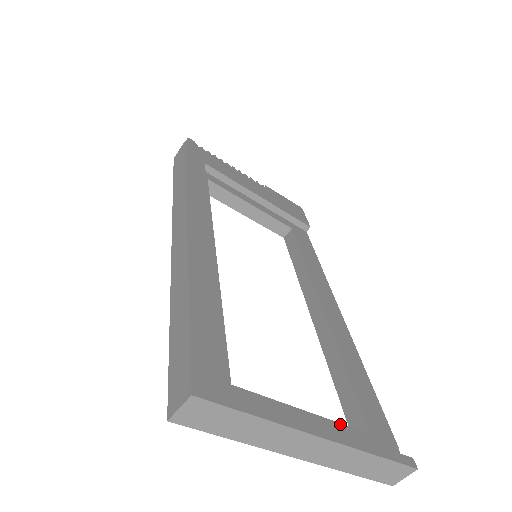
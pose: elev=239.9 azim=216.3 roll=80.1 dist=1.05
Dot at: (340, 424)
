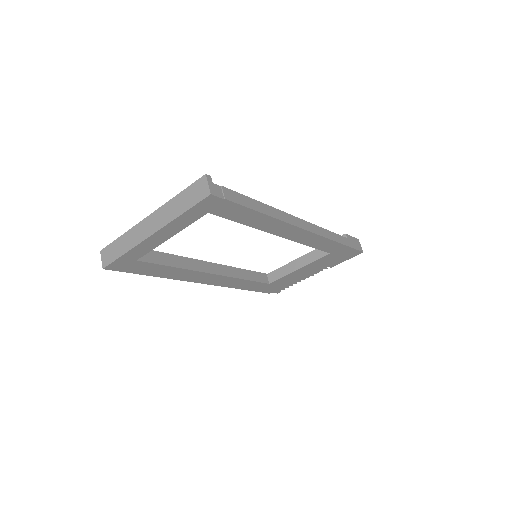
Dot at: occluded
